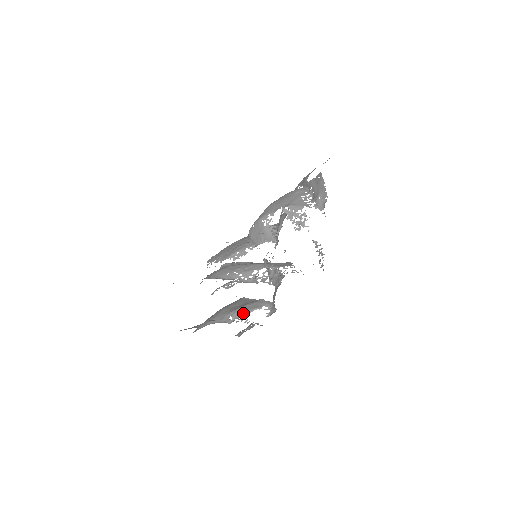
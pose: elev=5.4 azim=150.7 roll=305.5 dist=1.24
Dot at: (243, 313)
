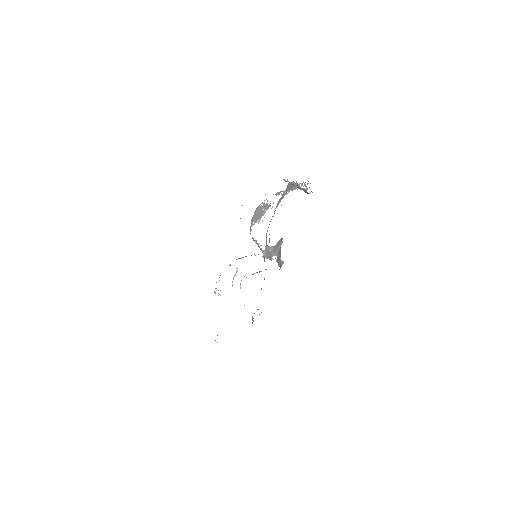
Dot at: (259, 271)
